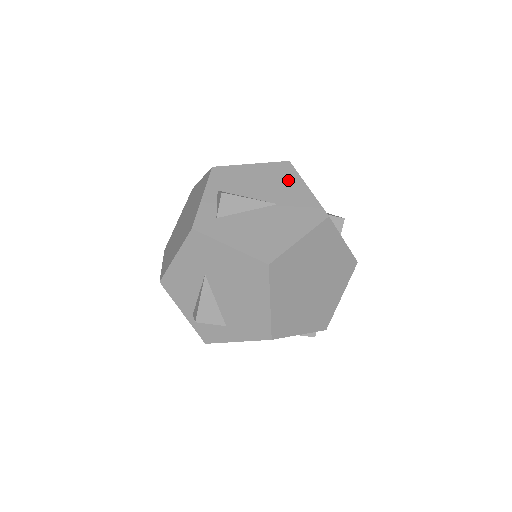
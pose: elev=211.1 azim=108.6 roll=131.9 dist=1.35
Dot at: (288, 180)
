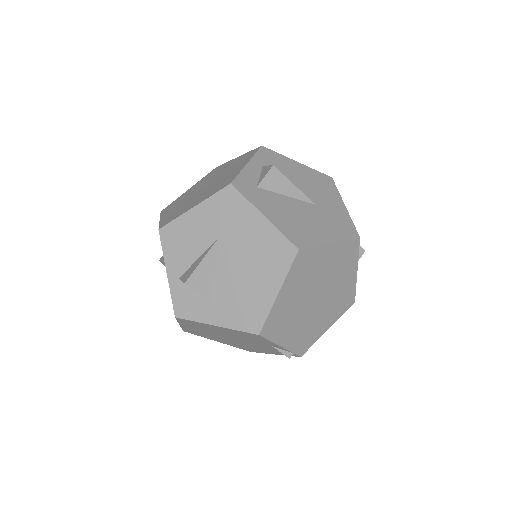
Dot at: (329, 191)
